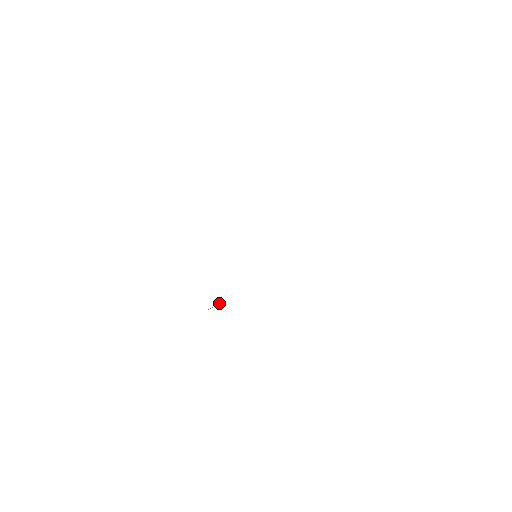
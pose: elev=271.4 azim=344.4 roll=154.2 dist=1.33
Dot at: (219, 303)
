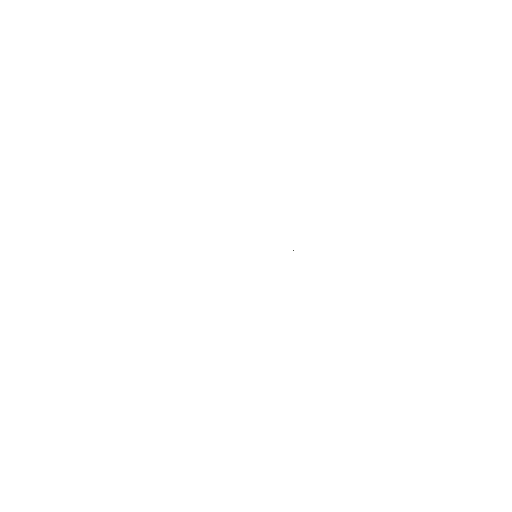
Dot at: occluded
